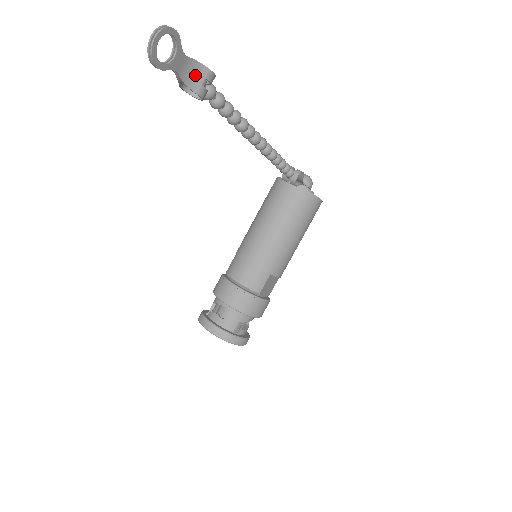
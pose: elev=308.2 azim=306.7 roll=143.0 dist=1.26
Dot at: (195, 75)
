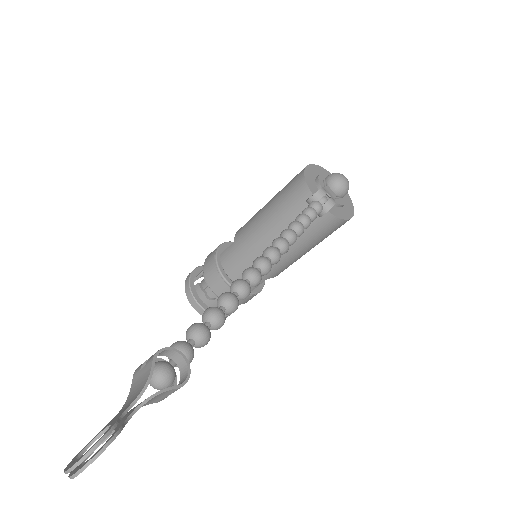
Dot at: (154, 398)
